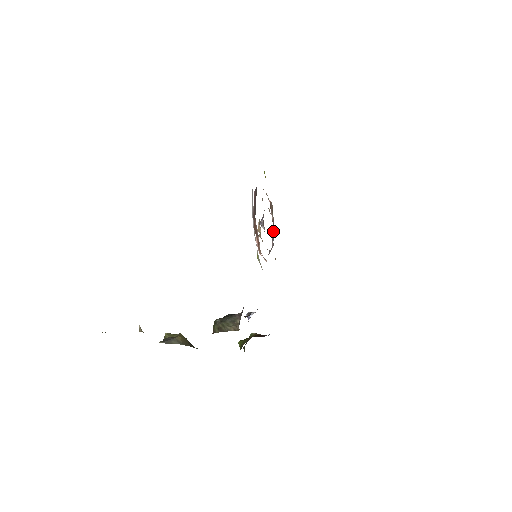
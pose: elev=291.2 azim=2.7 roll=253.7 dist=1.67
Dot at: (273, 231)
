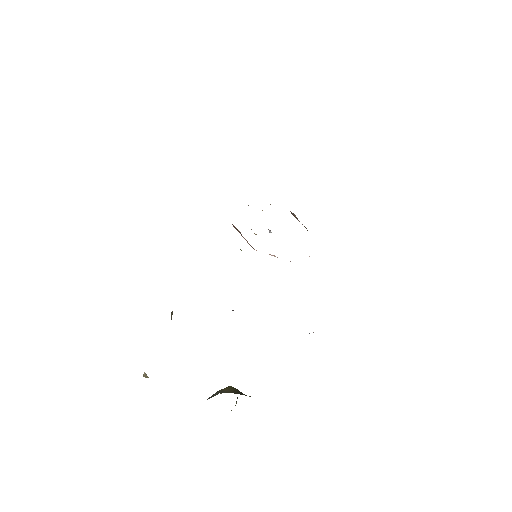
Dot at: occluded
